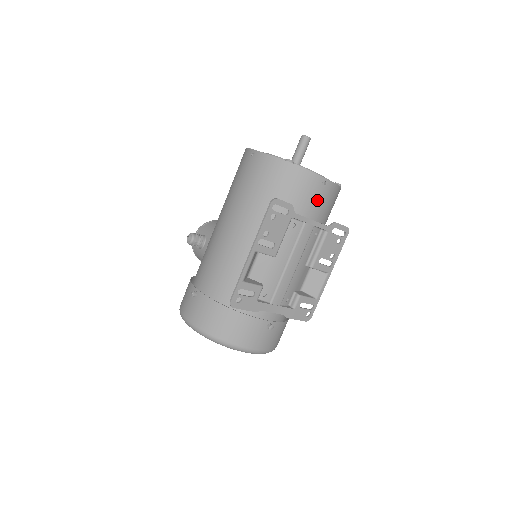
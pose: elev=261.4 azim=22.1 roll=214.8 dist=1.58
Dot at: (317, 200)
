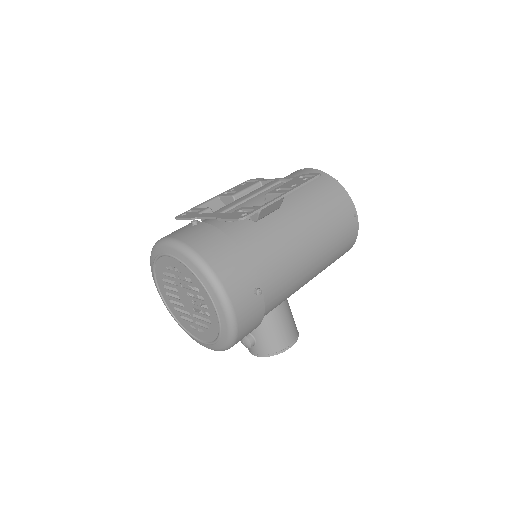
Dot at: (292, 176)
